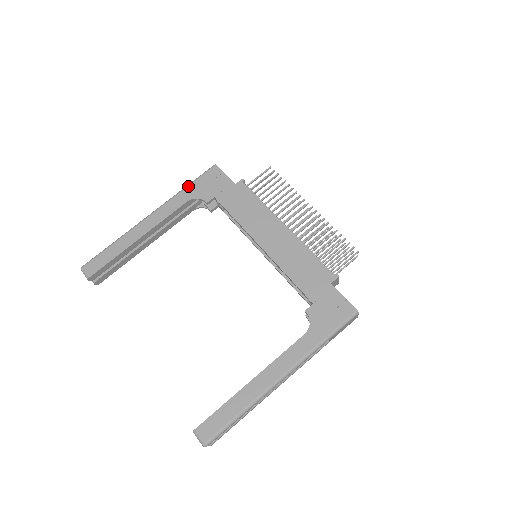
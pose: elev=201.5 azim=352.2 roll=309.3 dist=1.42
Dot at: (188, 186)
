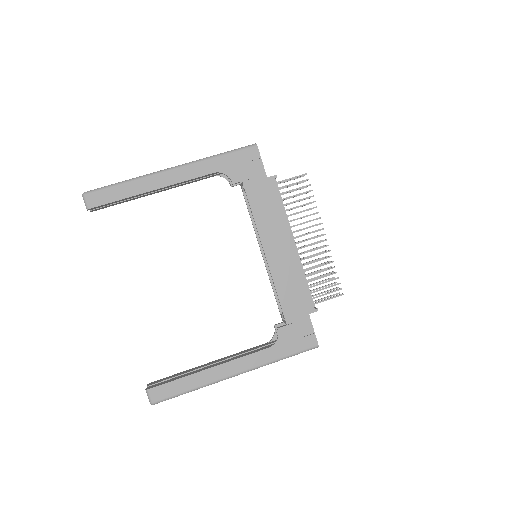
Dot at: (221, 156)
